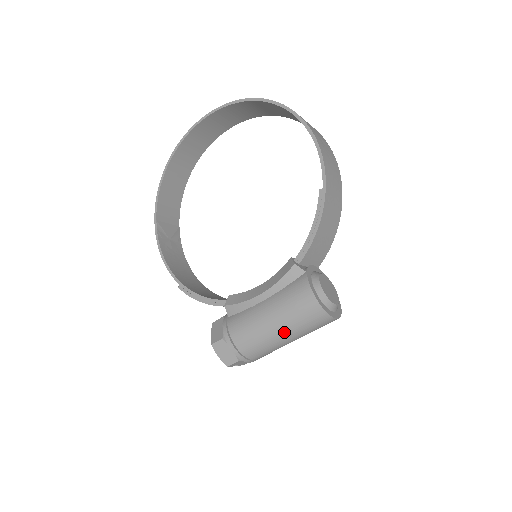
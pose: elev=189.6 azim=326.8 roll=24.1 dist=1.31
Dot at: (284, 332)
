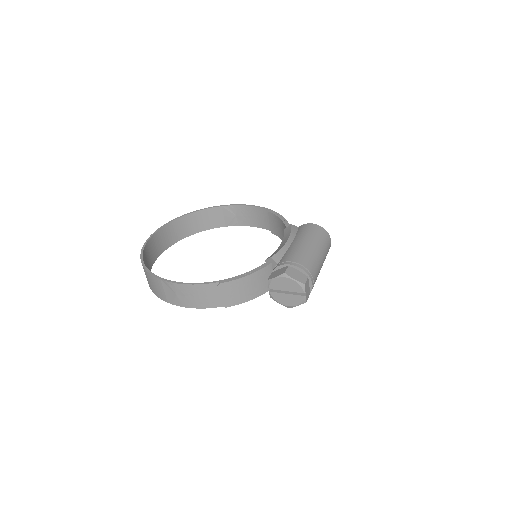
Dot at: (317, 247)
